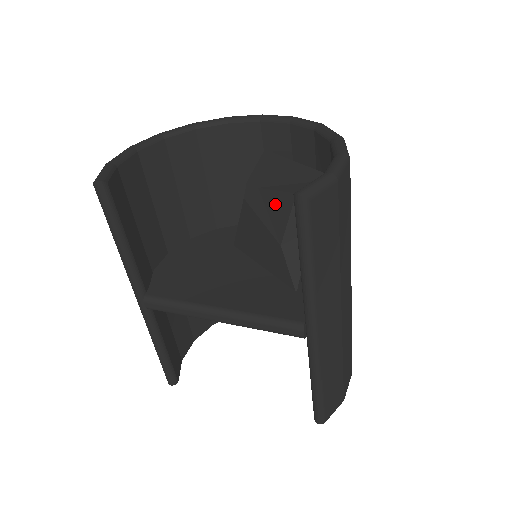
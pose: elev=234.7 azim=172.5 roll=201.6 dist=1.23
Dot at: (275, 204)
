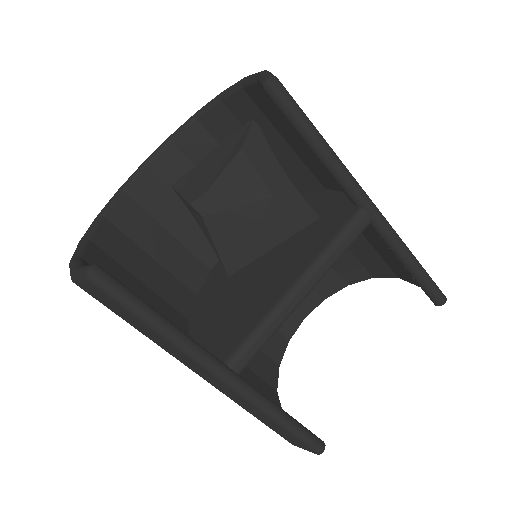
Dot at: (234, 180)
